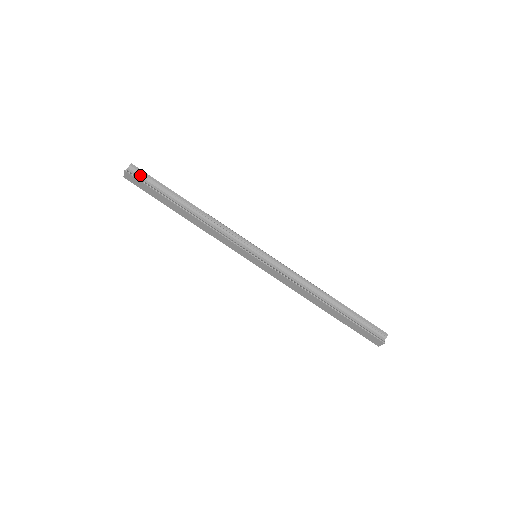
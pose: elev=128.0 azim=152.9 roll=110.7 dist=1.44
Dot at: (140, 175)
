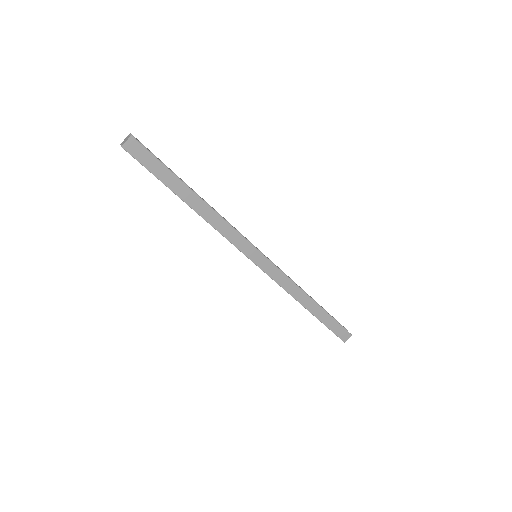
Dot at: occluded
